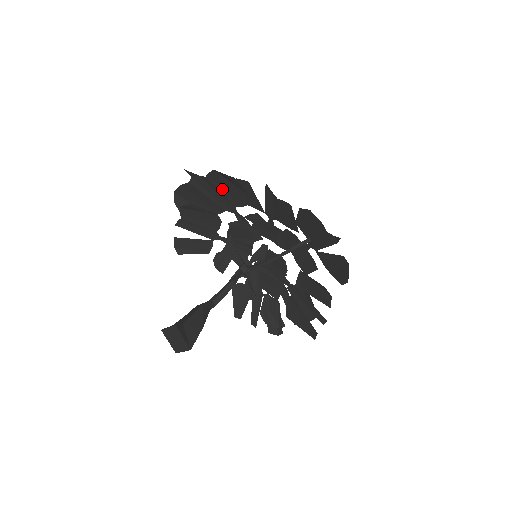
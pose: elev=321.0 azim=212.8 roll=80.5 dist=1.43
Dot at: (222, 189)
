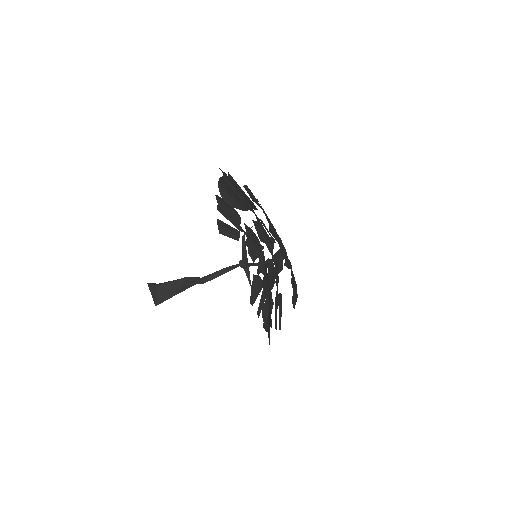
Dot at: (240, 190)
